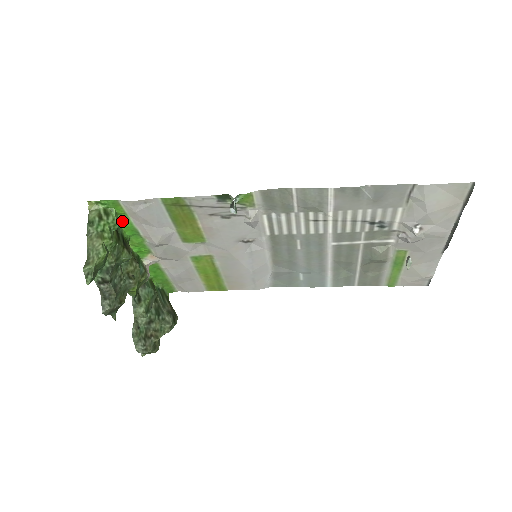
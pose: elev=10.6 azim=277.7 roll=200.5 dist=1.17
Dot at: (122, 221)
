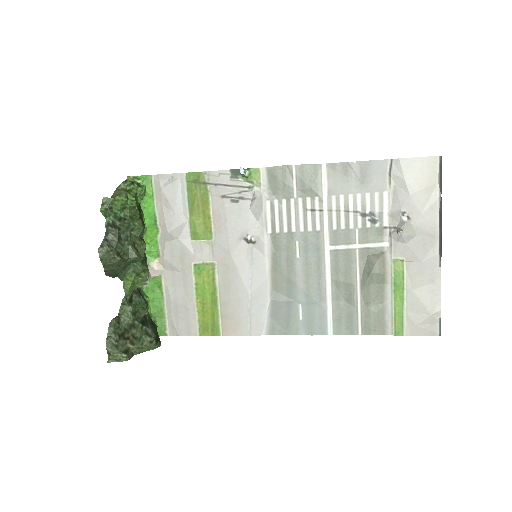
Dot at: (147, 204)
